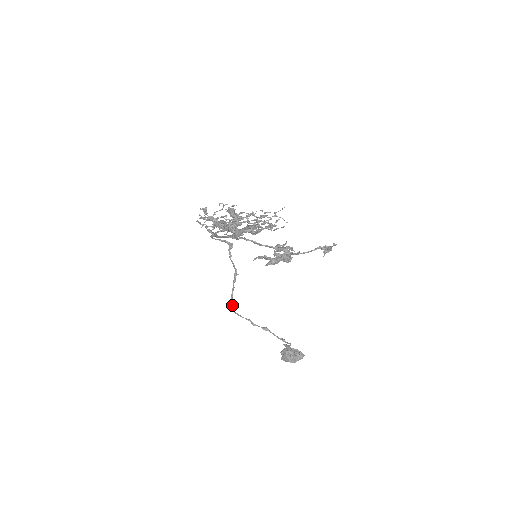
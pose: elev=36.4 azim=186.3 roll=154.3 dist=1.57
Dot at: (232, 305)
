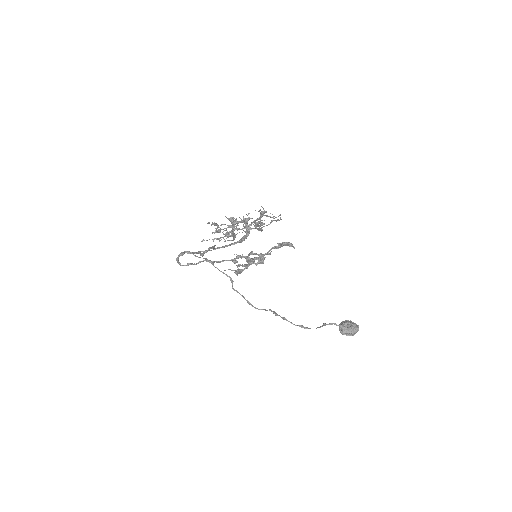
Dot at: (249, 303)
